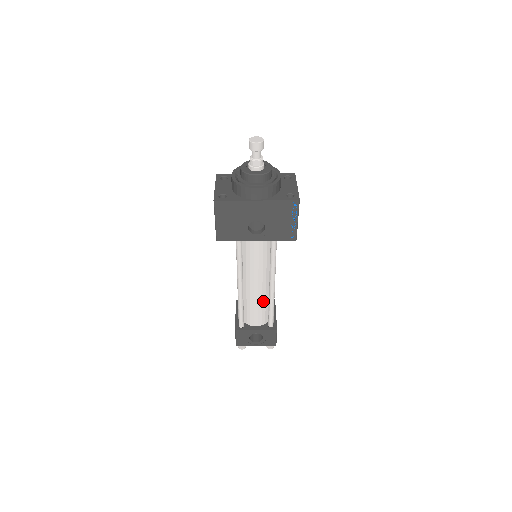
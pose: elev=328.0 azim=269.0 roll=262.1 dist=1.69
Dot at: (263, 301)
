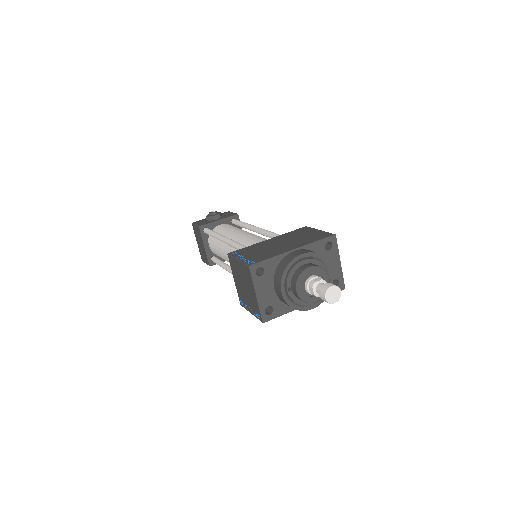
Dot at: occluded
